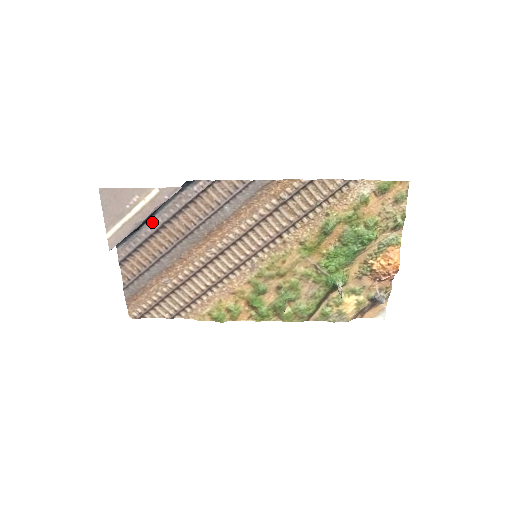
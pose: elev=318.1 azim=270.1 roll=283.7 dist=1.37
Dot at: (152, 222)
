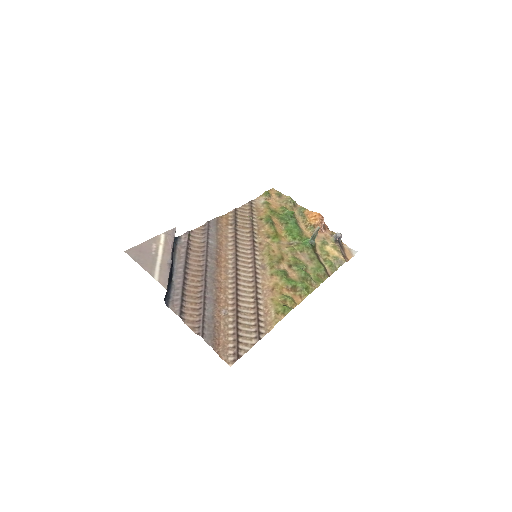
Dot at: (176, 275)
